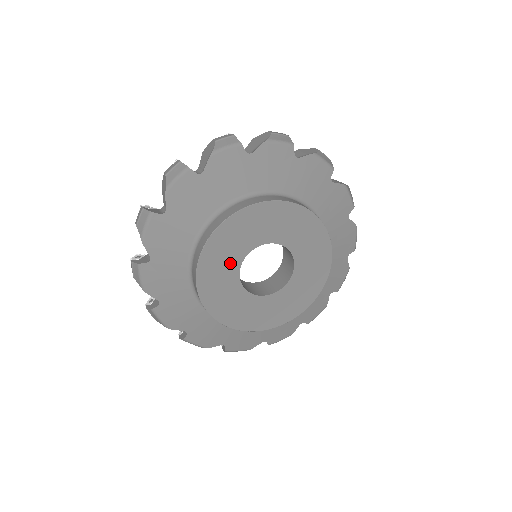
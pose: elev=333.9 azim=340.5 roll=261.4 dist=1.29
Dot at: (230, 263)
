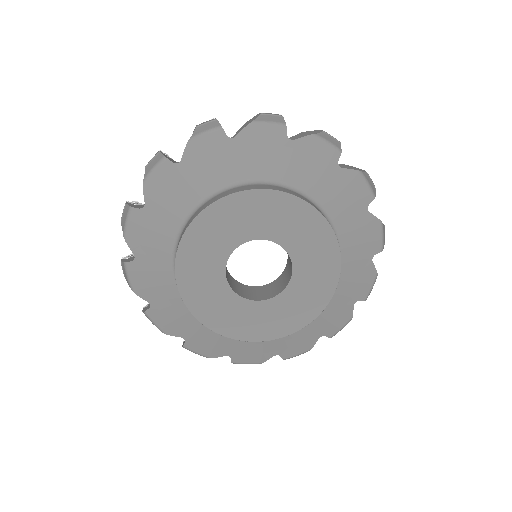
Dot at: (213, 262)
